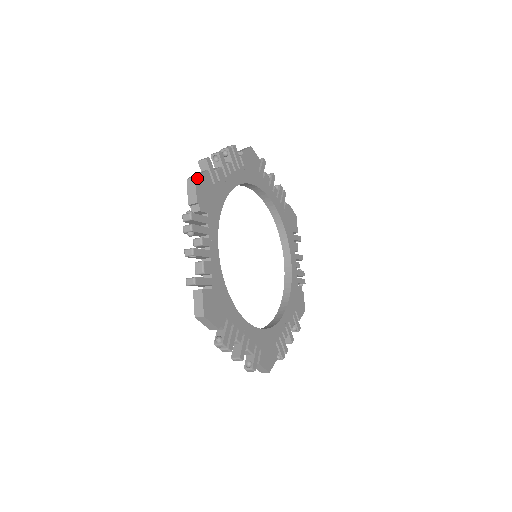
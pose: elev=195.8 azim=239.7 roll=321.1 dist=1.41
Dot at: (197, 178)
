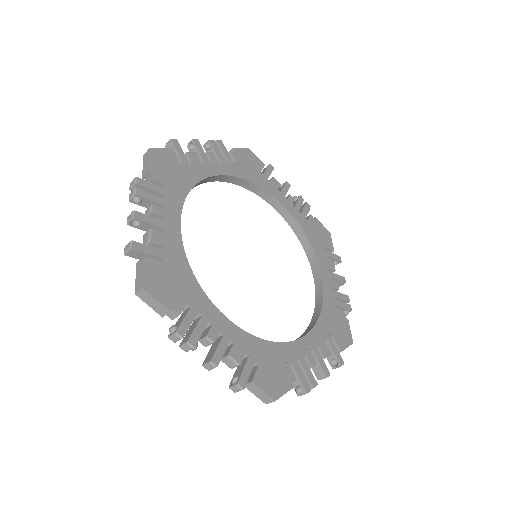
Dot at: (144, 286)
